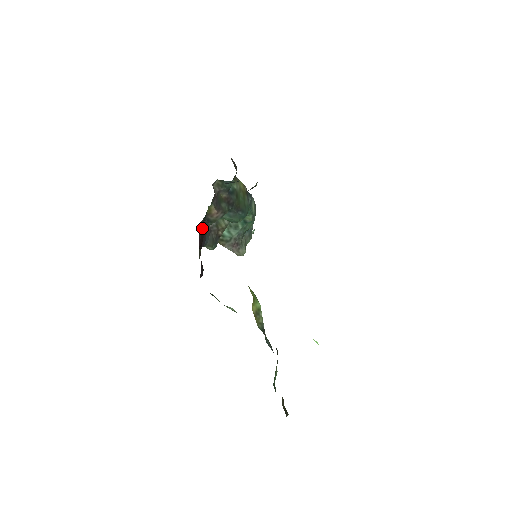
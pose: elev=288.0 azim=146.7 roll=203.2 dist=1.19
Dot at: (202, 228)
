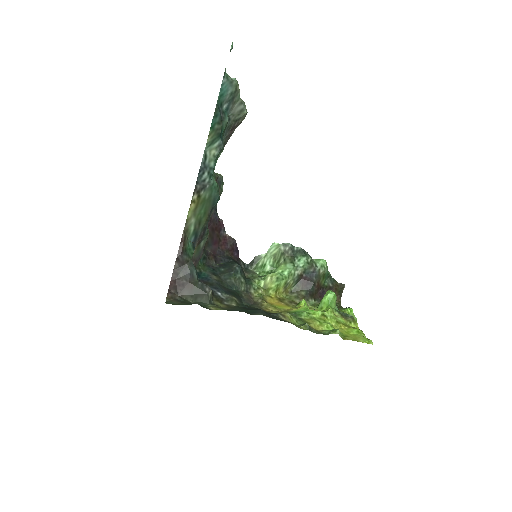
Dot at: occluded
